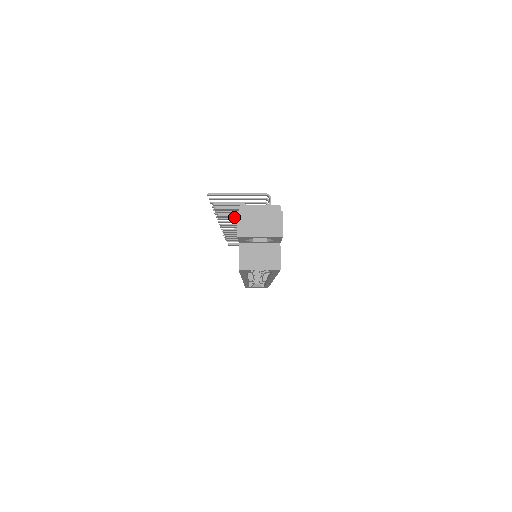
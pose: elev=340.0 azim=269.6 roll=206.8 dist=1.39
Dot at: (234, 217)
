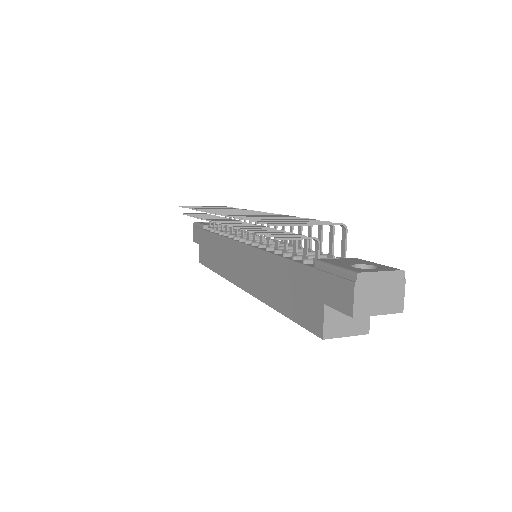
Dot at: occluded
